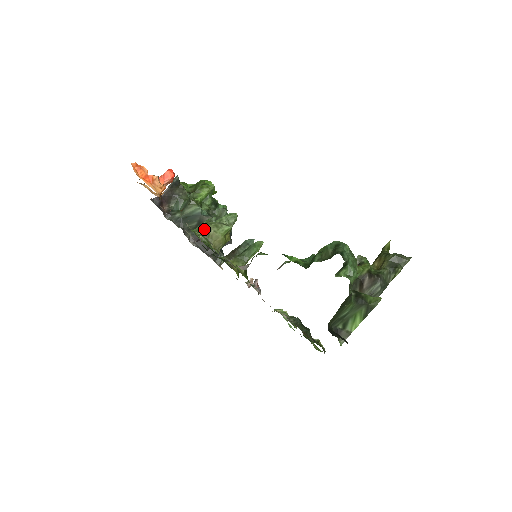
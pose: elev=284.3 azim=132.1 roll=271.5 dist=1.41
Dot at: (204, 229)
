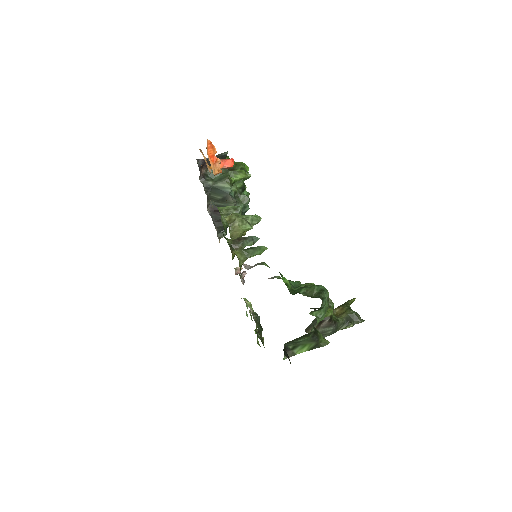
Dot at: (231, 218)
